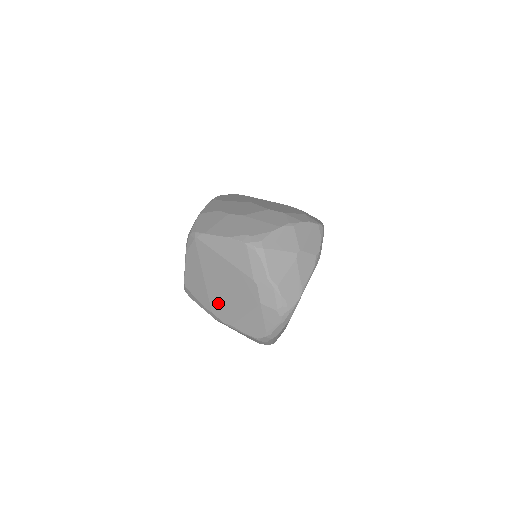
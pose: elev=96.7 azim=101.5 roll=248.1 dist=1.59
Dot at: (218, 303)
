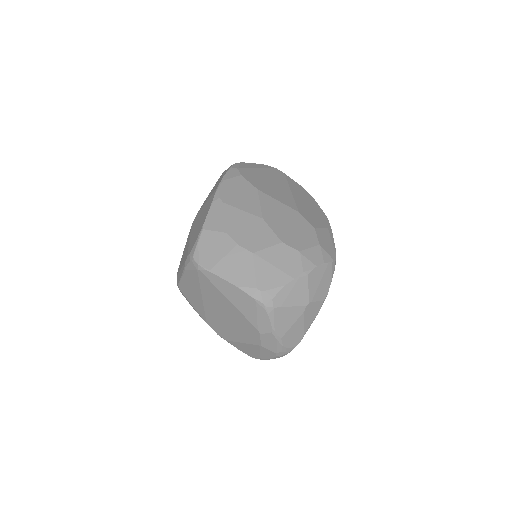
Dot at: (215, 321)
